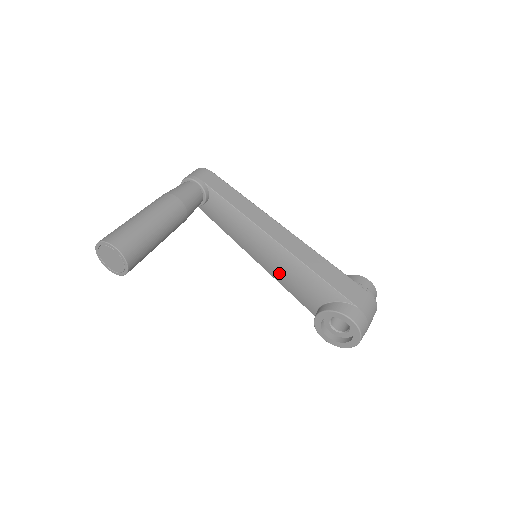
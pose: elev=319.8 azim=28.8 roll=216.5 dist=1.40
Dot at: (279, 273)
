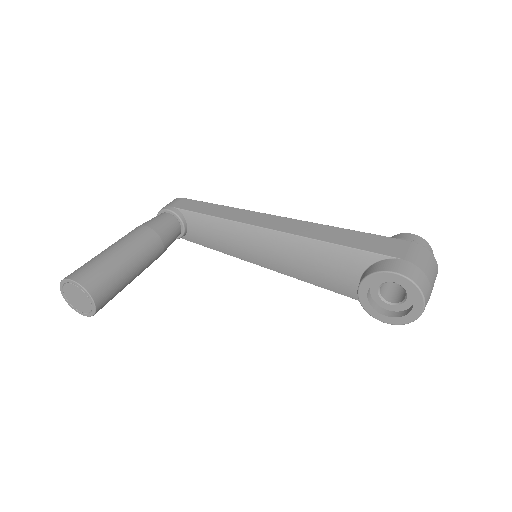
Dot at: (294, 267)
